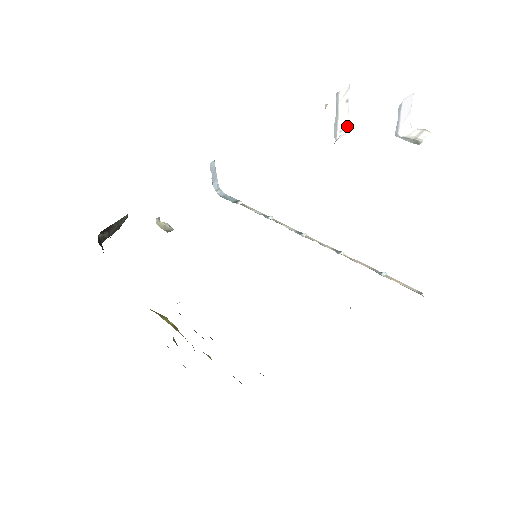
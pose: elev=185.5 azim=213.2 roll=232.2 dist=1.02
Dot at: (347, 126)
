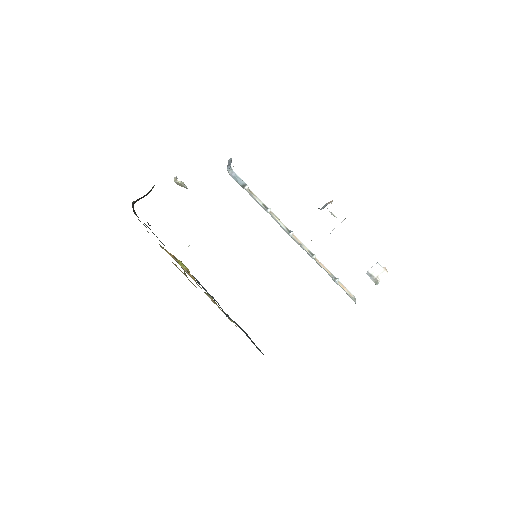
Dot at: occluded
